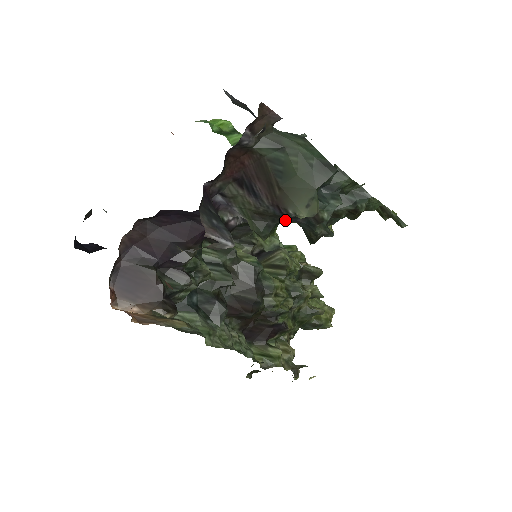
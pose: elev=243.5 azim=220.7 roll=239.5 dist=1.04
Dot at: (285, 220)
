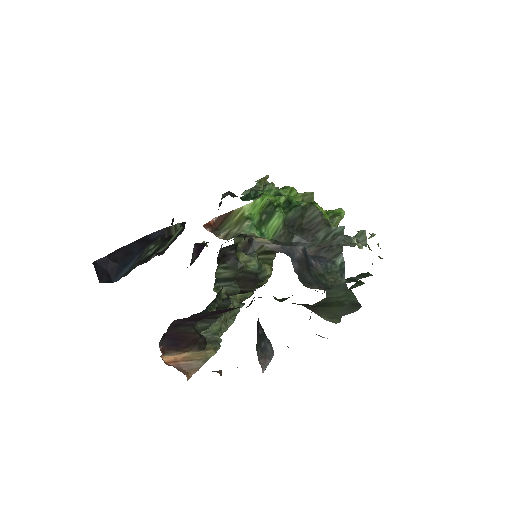
Dot at: occluded
